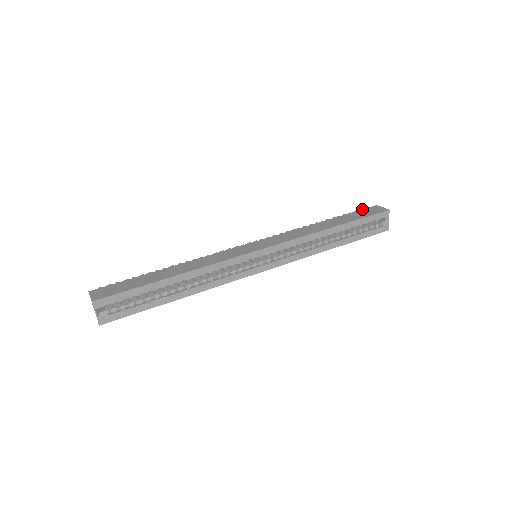
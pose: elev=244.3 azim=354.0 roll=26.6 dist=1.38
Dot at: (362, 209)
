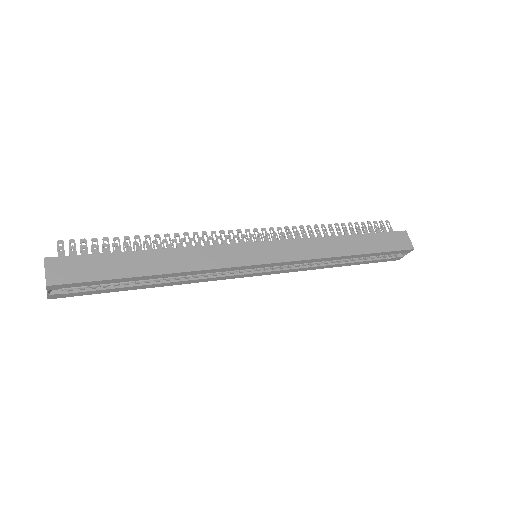
Dot at: occluded
